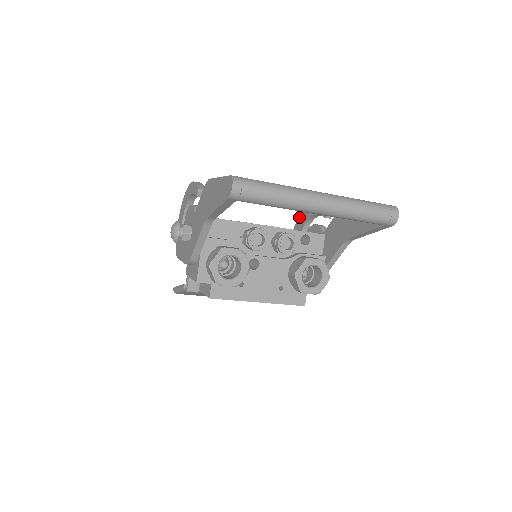
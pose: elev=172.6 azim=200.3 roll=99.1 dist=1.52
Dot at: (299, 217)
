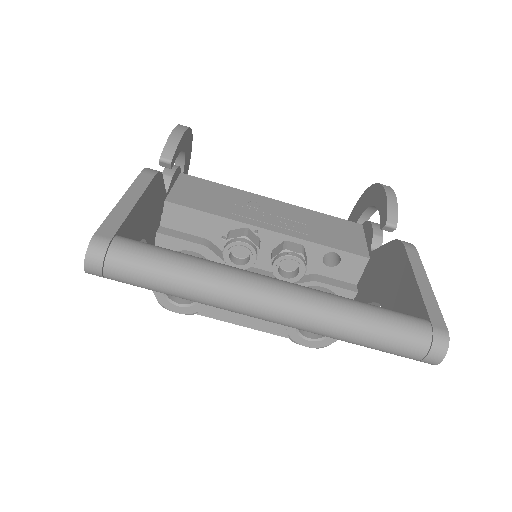
Dot at: (367, 189)
